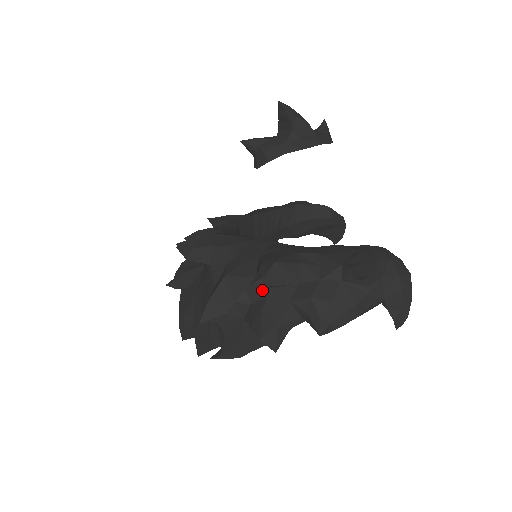
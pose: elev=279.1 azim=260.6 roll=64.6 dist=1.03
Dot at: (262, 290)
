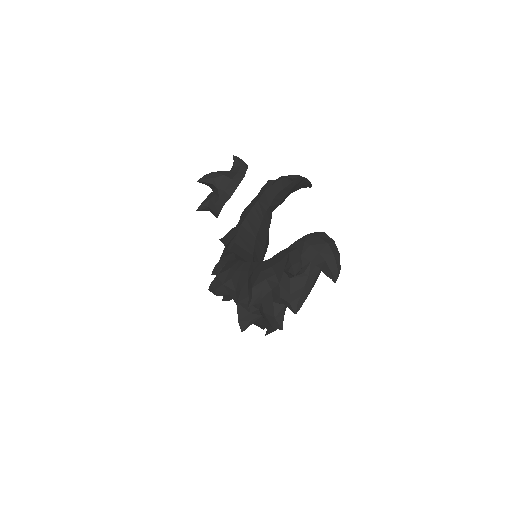
Dot at: (258, 302)
